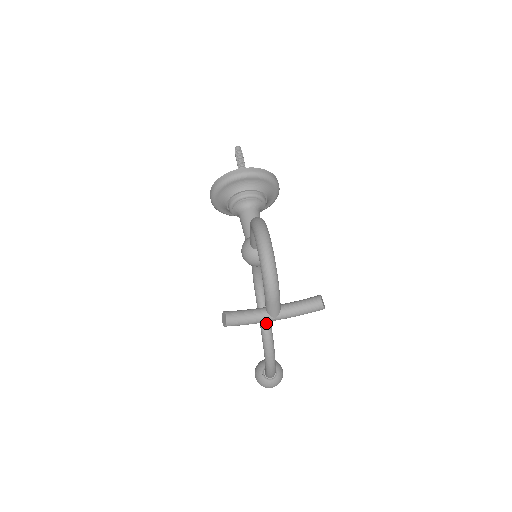
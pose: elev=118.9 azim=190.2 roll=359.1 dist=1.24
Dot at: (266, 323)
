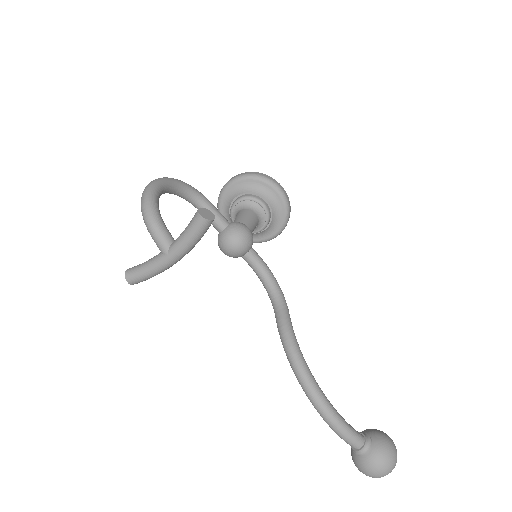
Dot at: (283, 333)
